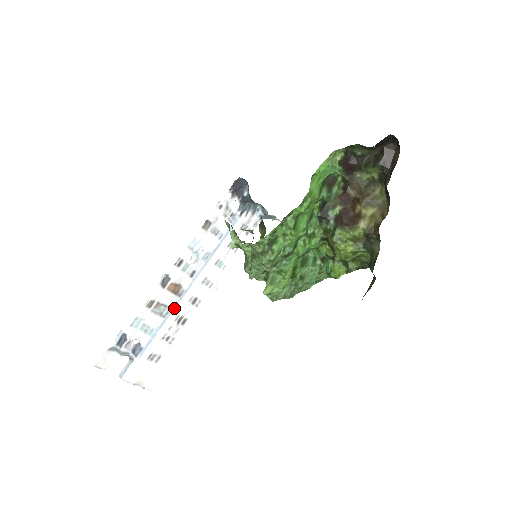
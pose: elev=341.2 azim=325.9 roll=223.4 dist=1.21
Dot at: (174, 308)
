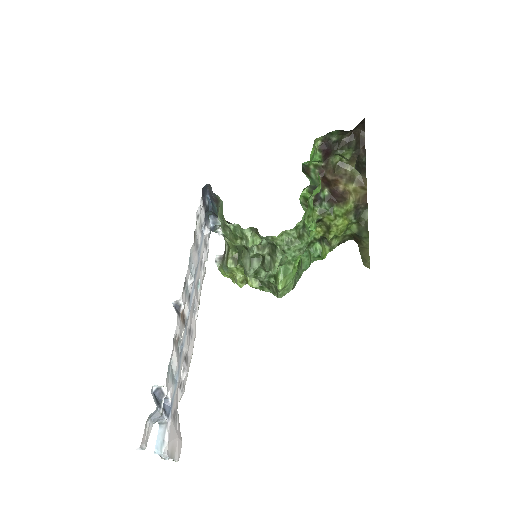
Dot at: (183, 343)
